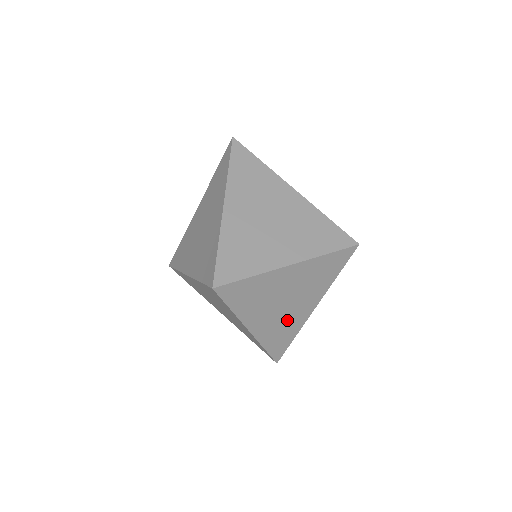
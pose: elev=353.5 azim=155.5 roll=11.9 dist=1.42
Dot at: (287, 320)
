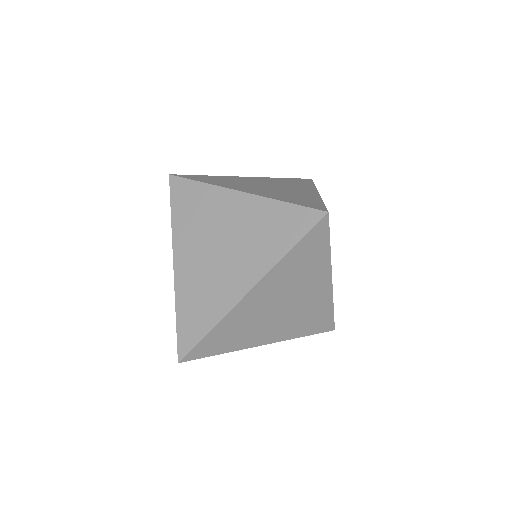
Dot at: (214, 282)
